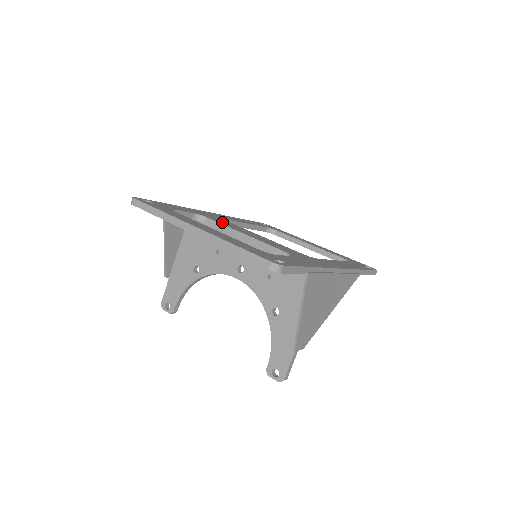
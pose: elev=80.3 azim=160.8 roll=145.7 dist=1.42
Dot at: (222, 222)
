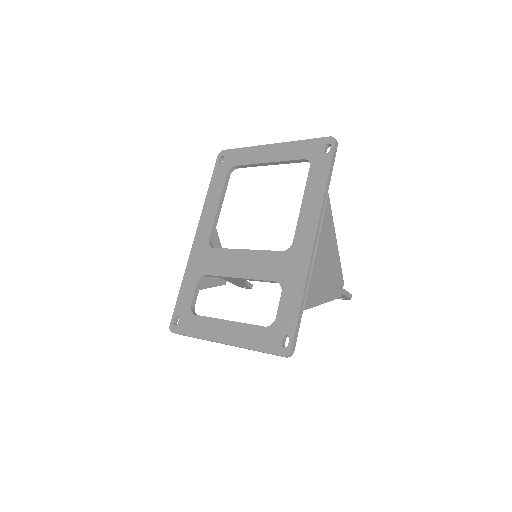
Dot at: (215, 267)
